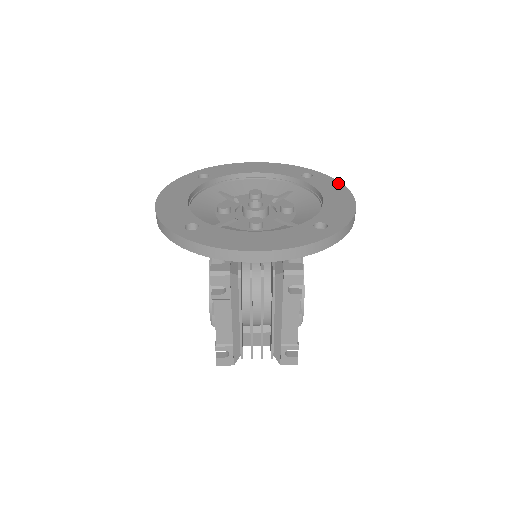
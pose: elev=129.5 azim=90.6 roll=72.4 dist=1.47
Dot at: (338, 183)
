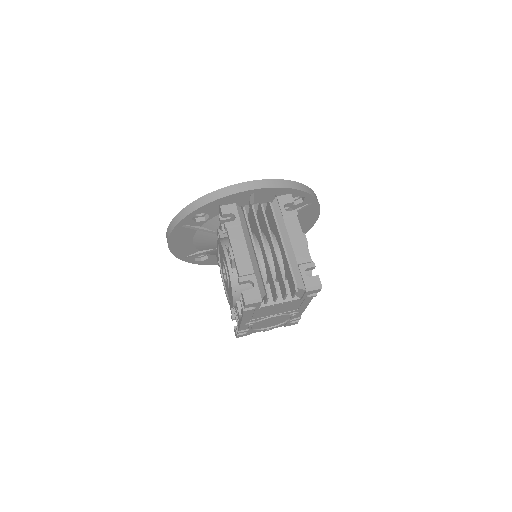
Dot at: occluded
